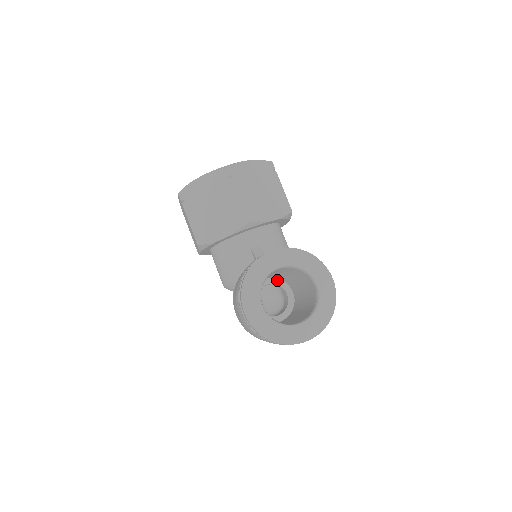
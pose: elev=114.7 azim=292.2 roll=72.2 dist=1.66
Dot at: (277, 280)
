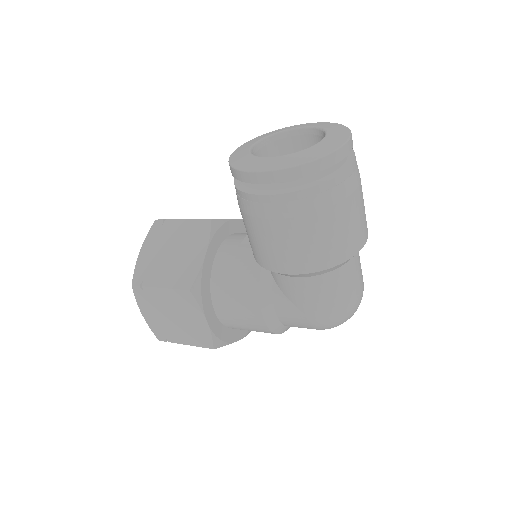
Dot at: occluded
